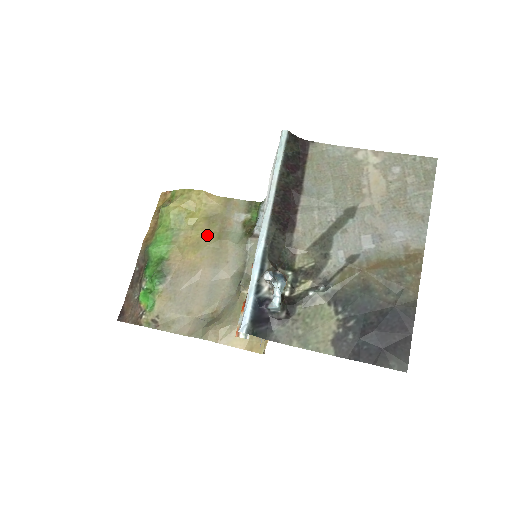
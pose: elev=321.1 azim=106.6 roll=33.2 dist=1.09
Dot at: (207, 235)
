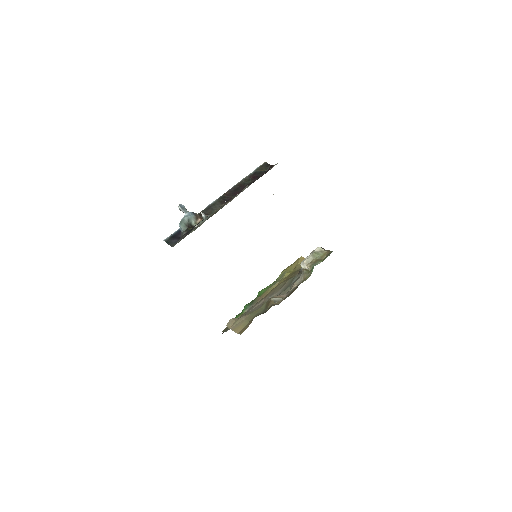
Dot at: occluded
